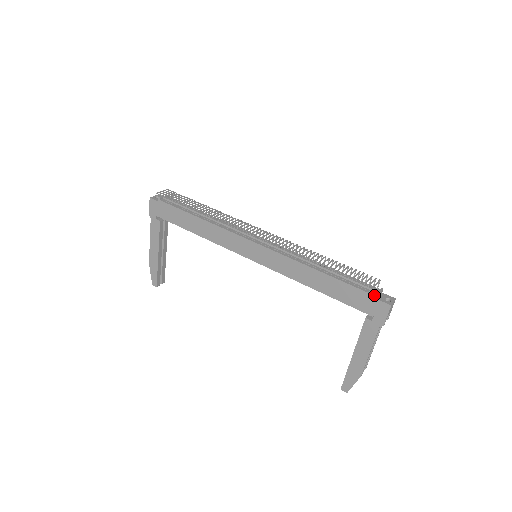
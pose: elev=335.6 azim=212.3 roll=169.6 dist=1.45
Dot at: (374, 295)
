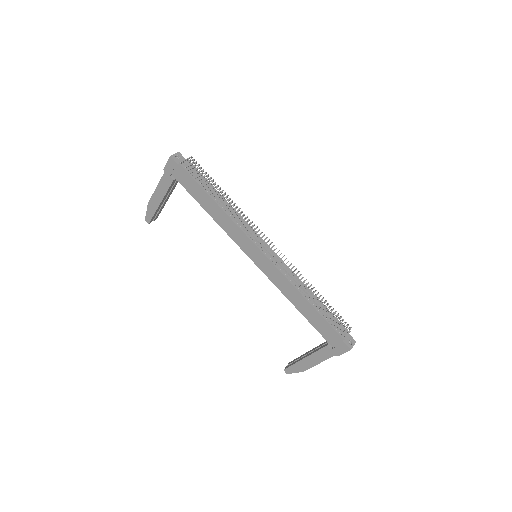
Dot at: (342, 337)
